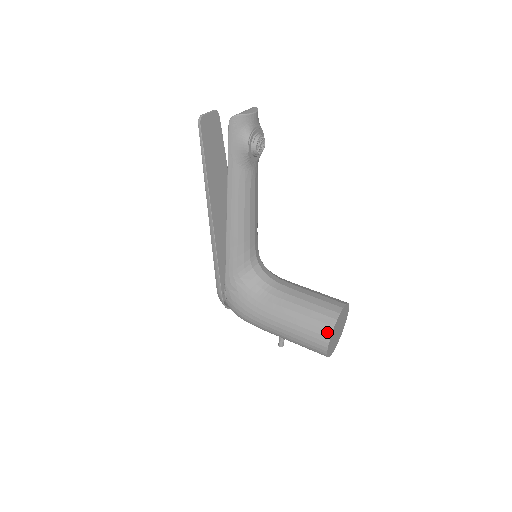
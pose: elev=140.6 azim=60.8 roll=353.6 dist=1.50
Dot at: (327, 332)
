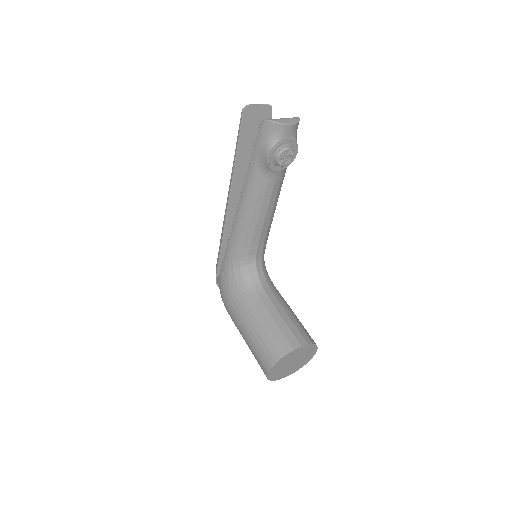
Dot at: (273, 359)
